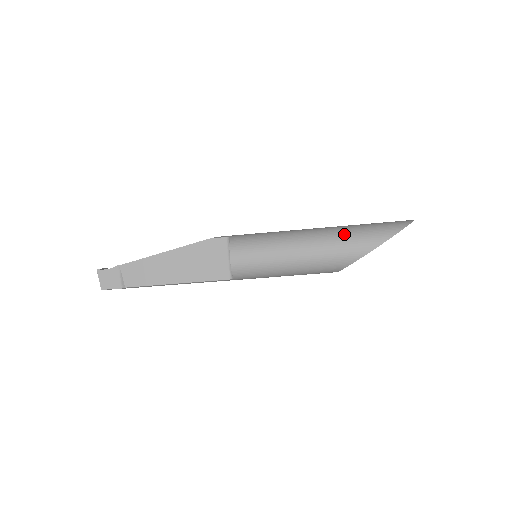
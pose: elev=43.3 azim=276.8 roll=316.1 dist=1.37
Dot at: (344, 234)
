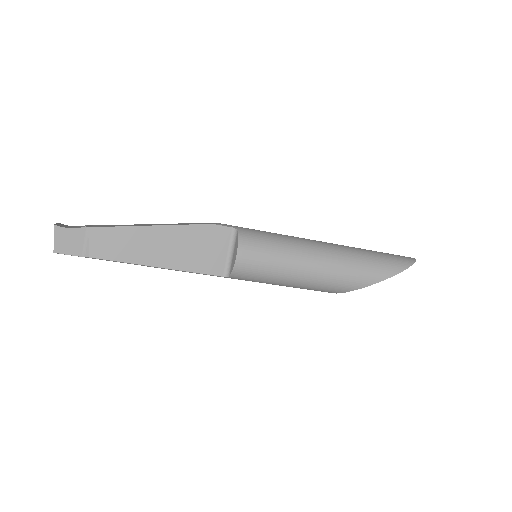
Dot at: (357, 258)
